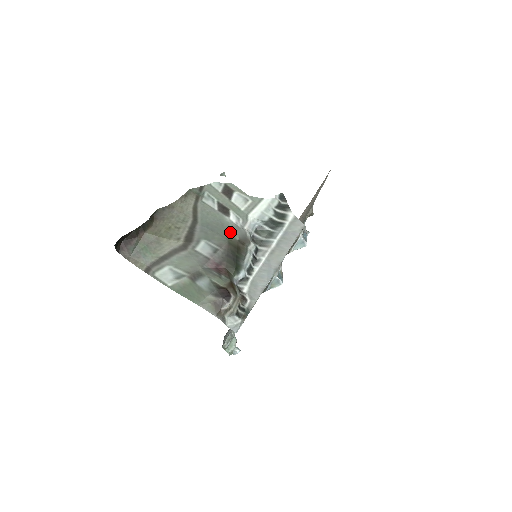
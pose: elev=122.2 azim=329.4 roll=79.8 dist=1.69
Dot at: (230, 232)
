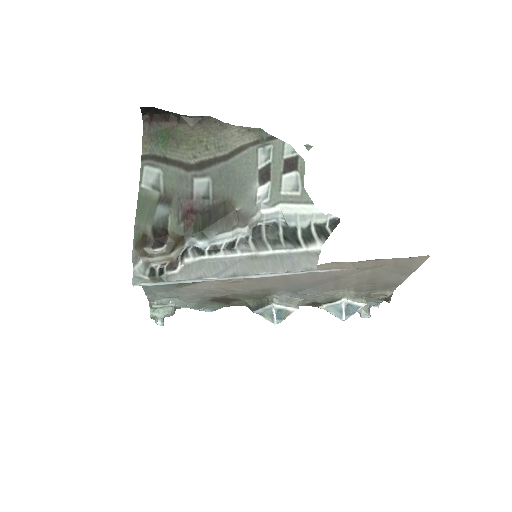
Dot at: (240, 196)
